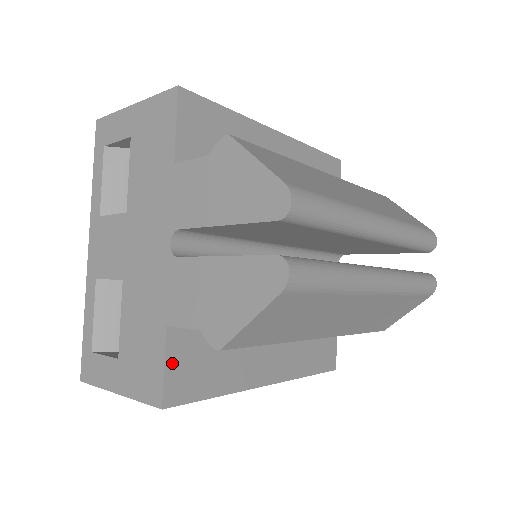
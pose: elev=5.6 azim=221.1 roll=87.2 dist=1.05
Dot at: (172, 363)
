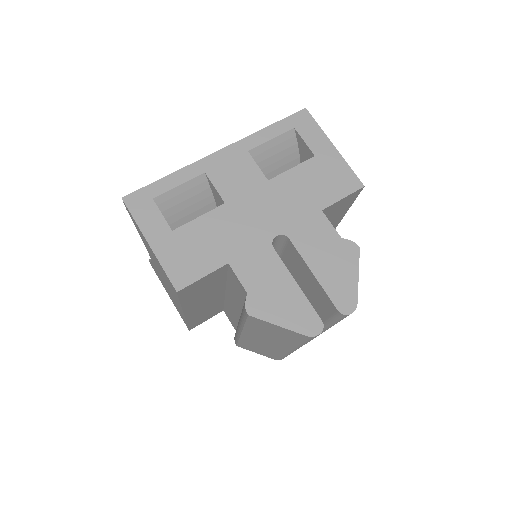
Dot at: (205, 278)
